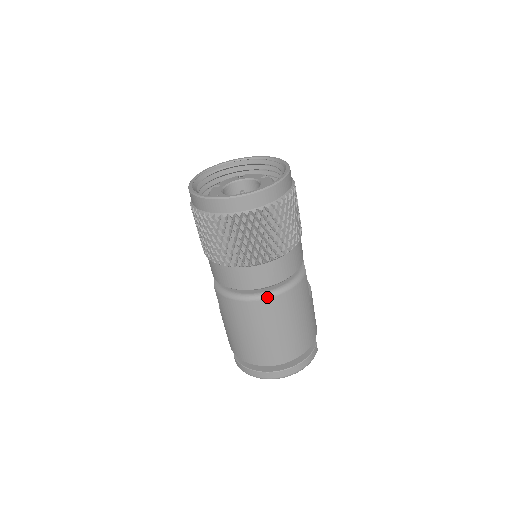
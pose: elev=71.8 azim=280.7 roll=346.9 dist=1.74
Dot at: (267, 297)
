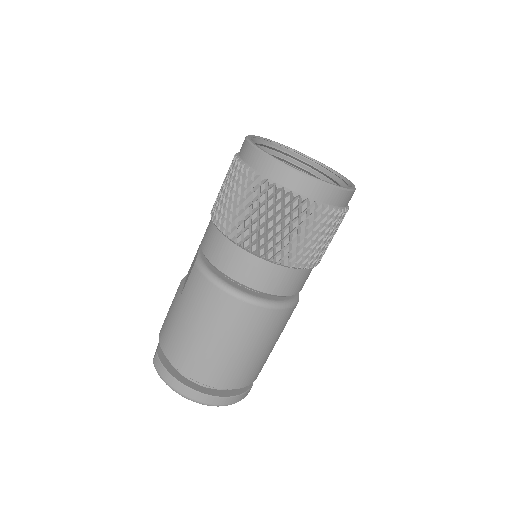
Dot at: (254, 303)
